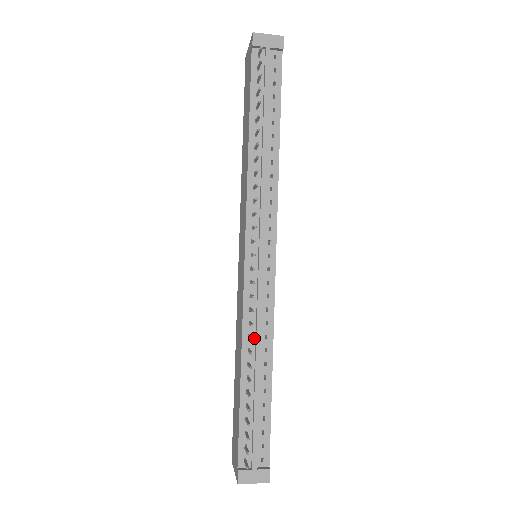
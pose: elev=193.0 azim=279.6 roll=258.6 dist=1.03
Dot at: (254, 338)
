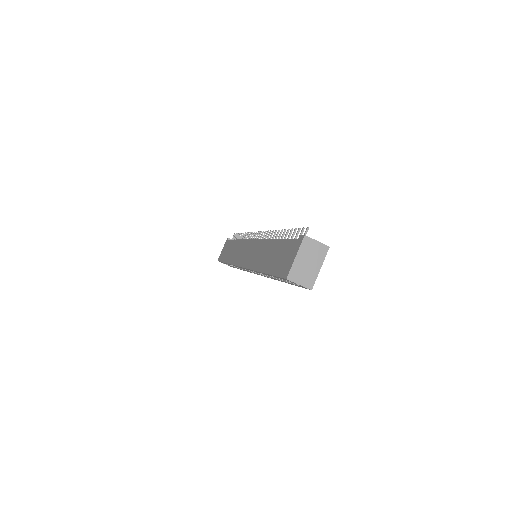
Dot at: occluded
